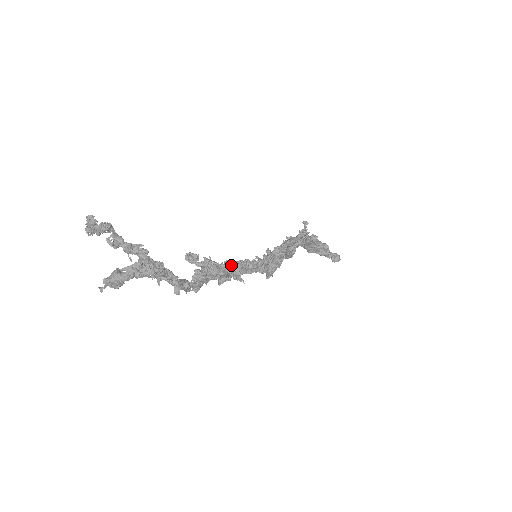
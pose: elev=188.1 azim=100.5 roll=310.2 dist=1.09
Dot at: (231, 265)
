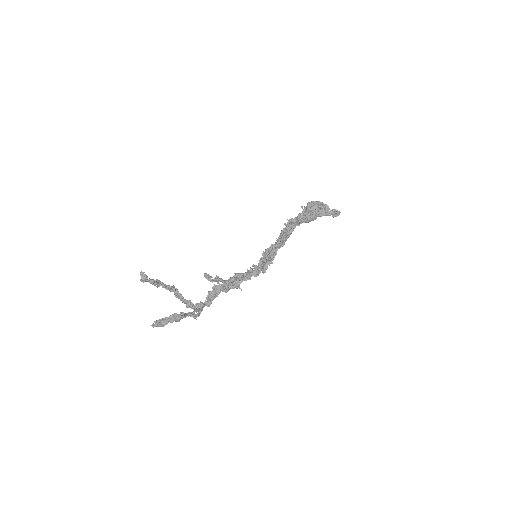
Dot at: (233, 280)
